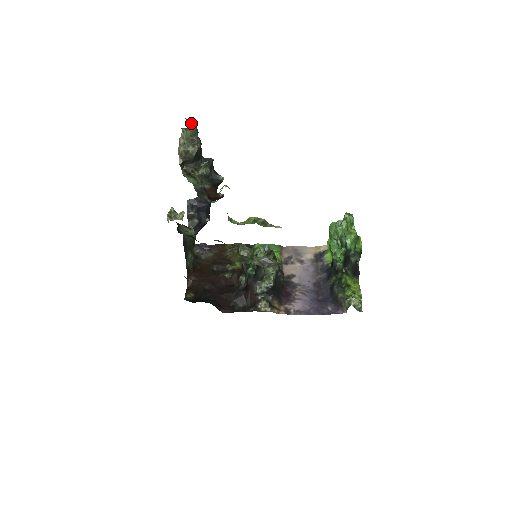
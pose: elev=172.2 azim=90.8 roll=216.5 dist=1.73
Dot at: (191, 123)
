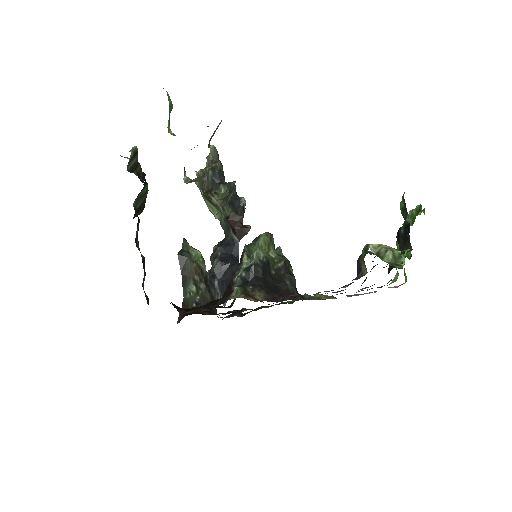
Dot at: (211, 145)
